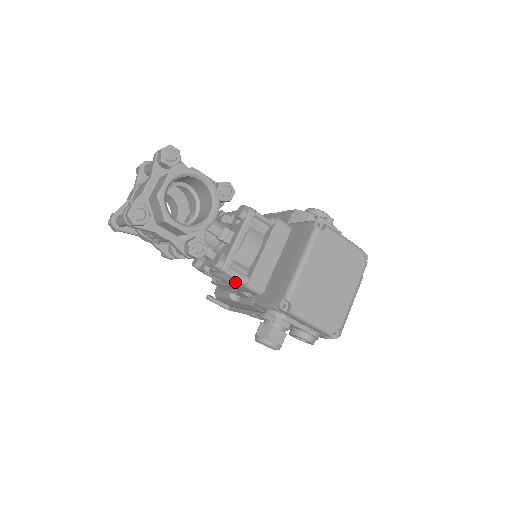
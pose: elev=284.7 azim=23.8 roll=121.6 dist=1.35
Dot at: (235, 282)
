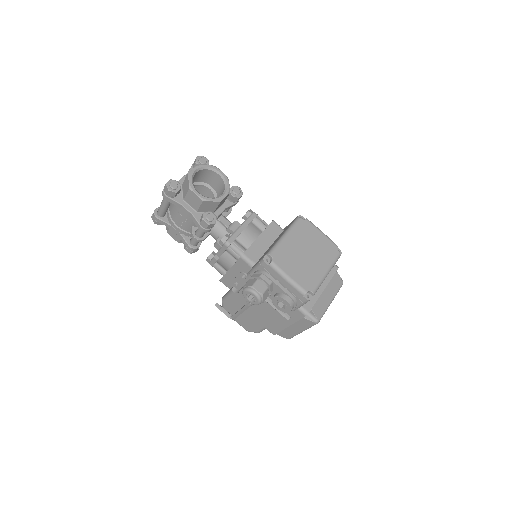
Dot at: (235, 262)
